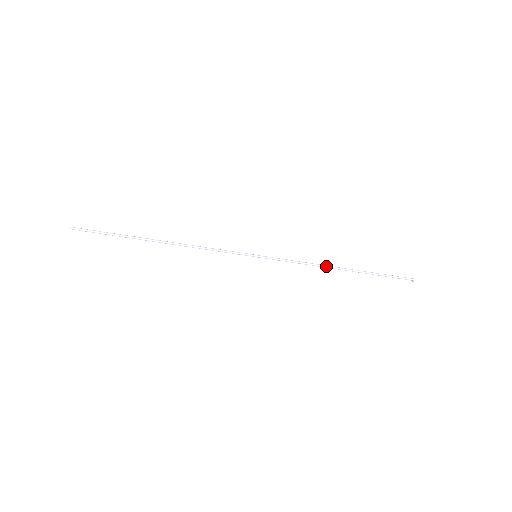
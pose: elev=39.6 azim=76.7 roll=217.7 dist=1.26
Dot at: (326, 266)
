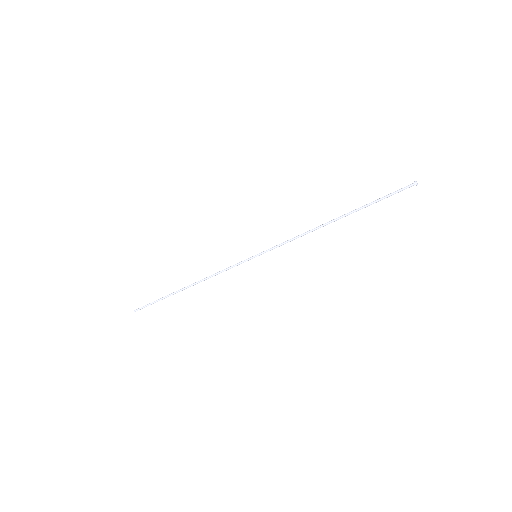
Dot at: (317, 227)
